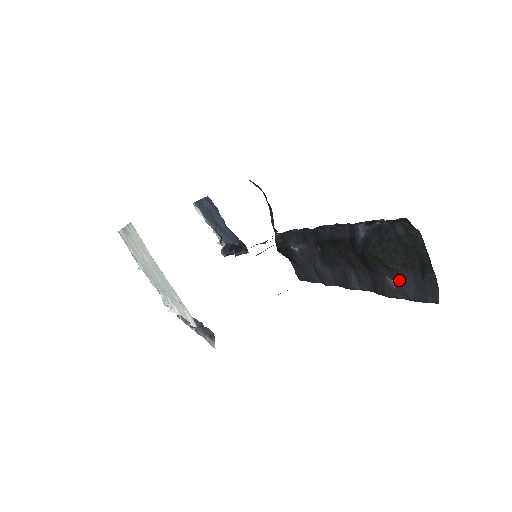
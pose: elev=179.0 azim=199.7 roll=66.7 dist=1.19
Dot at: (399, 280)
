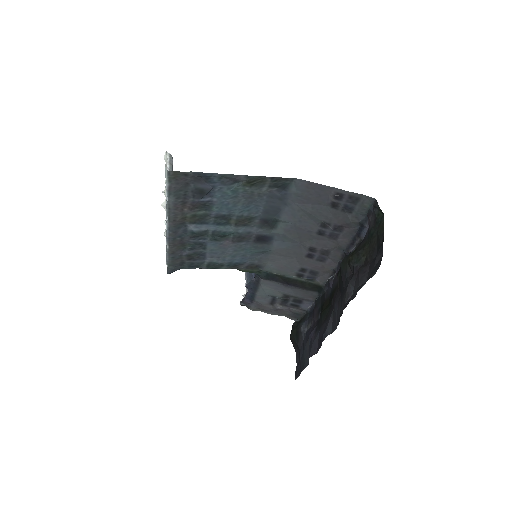
Dot at: (358, 280)
